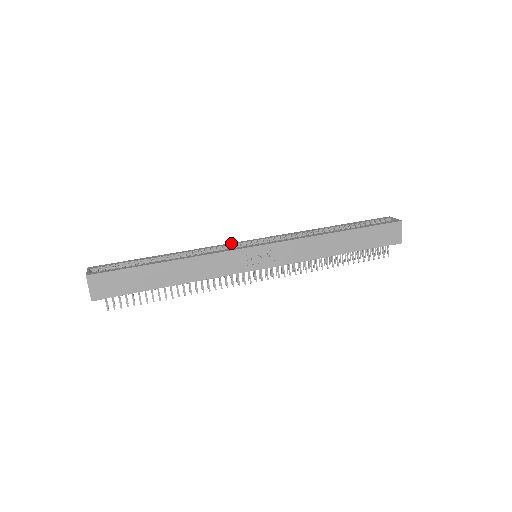
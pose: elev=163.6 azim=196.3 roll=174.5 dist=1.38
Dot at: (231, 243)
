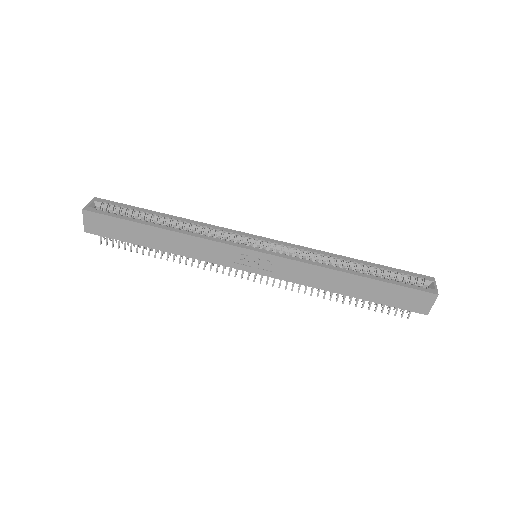
Dot at: (238, 231)
